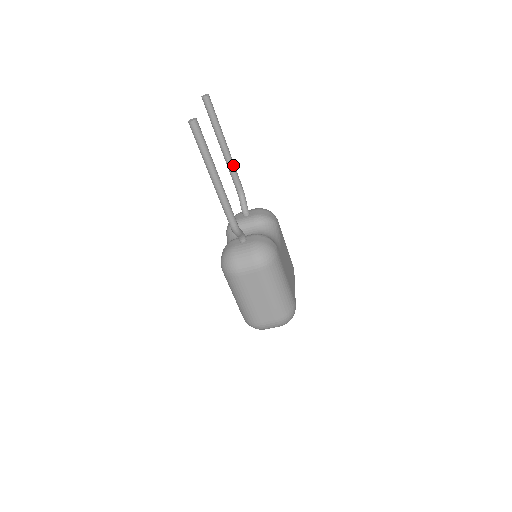
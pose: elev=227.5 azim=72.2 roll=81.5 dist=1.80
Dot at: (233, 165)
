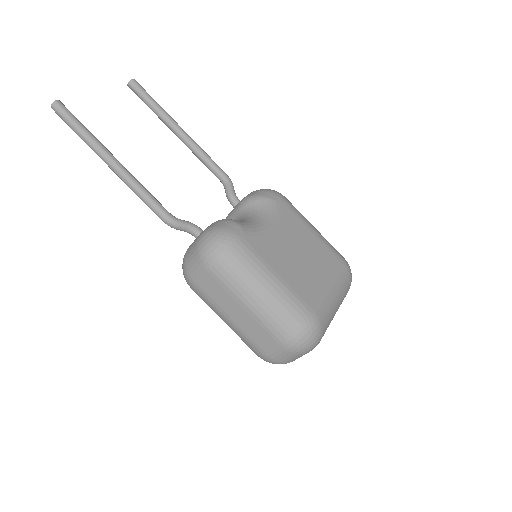
Dot at: (197, 148)
